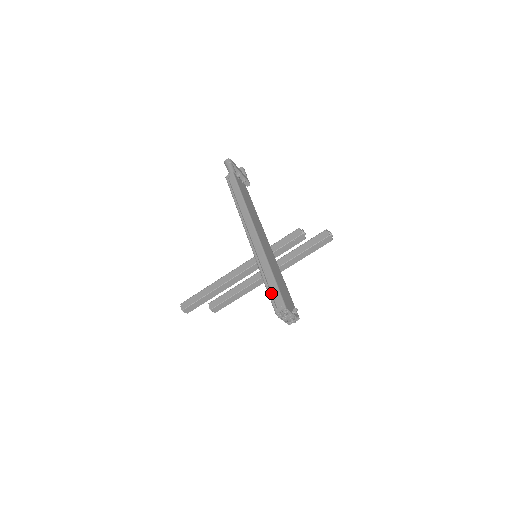
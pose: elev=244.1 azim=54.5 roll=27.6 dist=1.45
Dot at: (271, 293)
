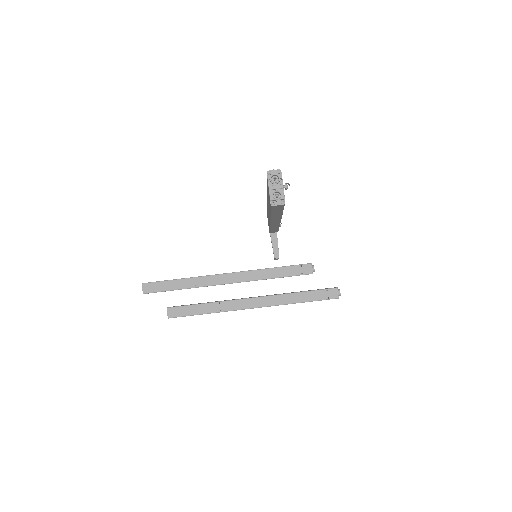
Dot at: occluded
